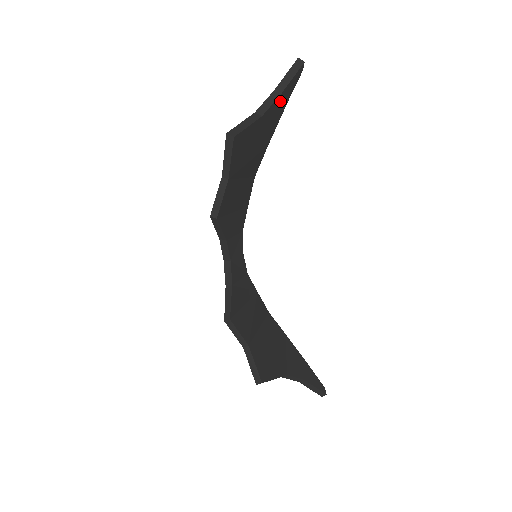
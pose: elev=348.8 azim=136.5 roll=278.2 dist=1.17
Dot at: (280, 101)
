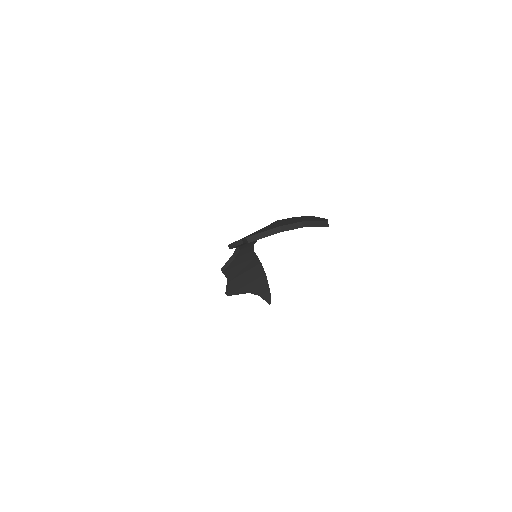
Dot at: occluded
